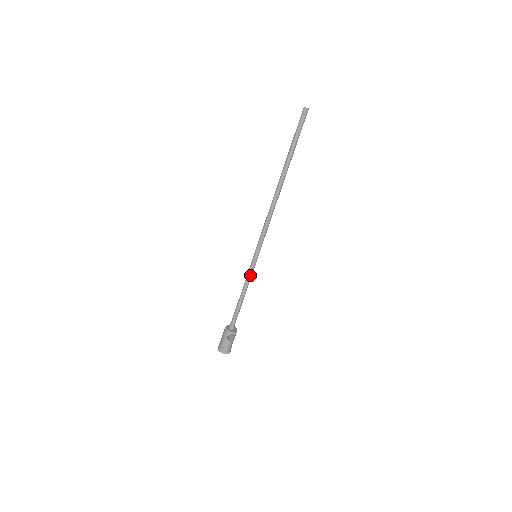
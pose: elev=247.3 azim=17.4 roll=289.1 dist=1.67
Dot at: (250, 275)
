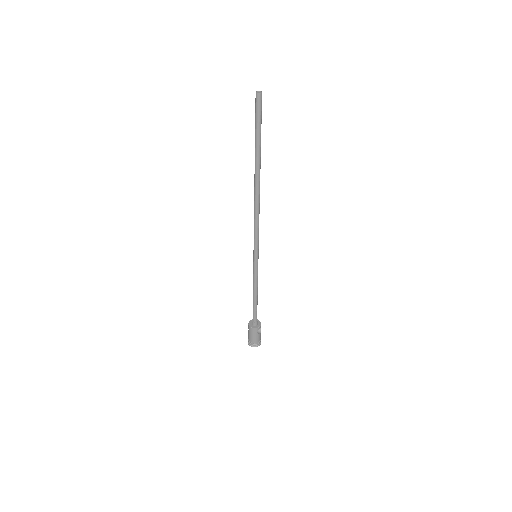
Dot at: (257, 274)
